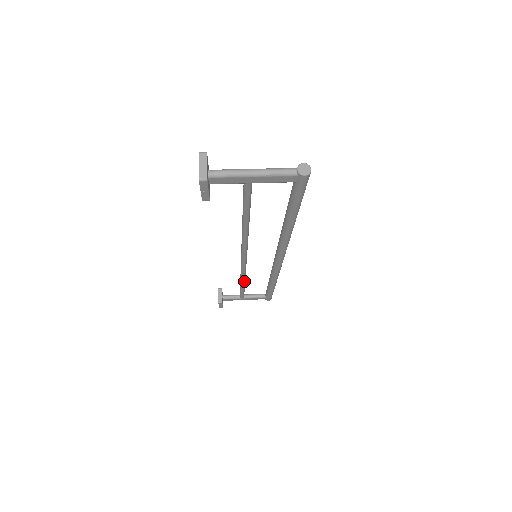
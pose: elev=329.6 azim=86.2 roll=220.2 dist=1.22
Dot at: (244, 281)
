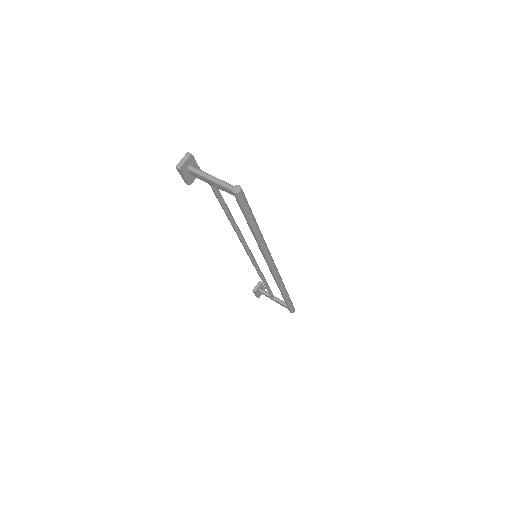
Dot at: (262, 279)
